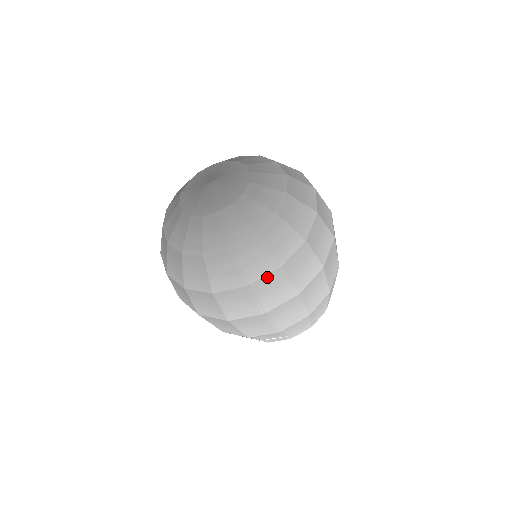
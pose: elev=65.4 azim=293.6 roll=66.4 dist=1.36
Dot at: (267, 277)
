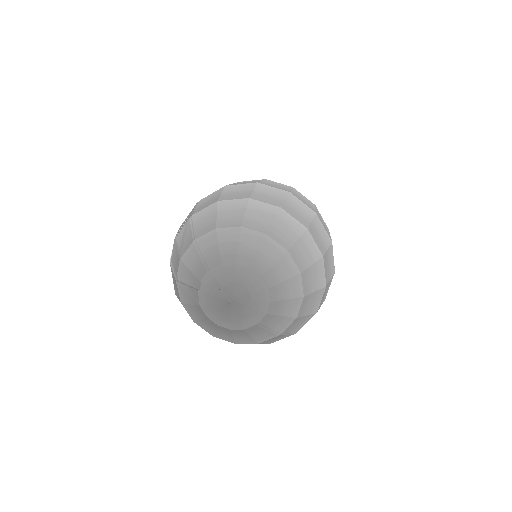
Dot at: occluded
